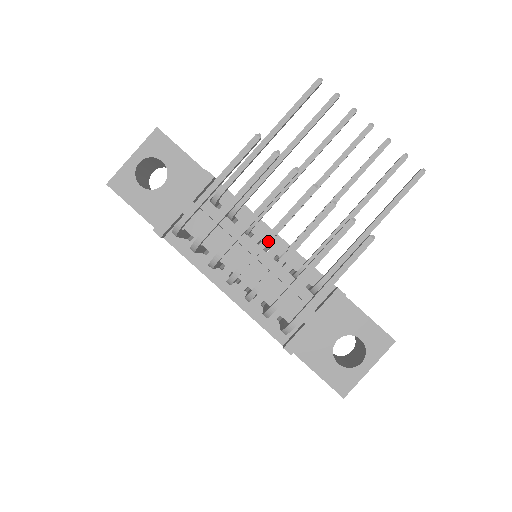
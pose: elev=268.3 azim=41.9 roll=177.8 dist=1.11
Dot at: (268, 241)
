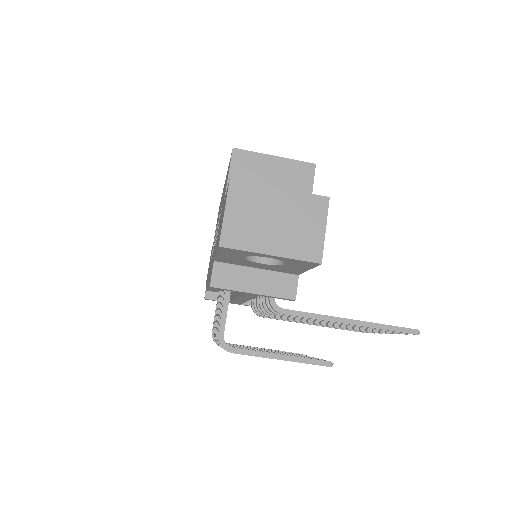
Dot at: occluded
